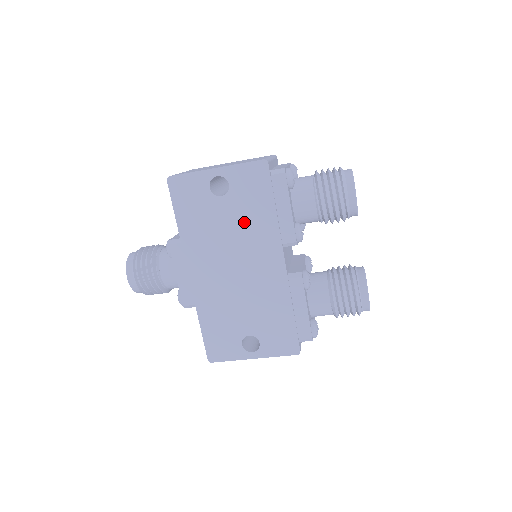
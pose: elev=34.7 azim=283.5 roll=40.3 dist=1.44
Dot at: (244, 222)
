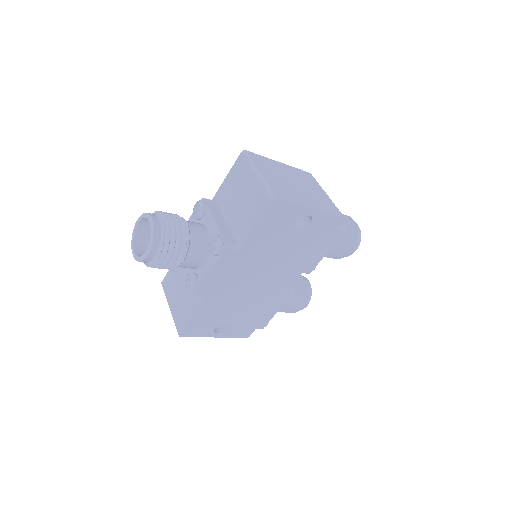
Dot at: (294, 252)
